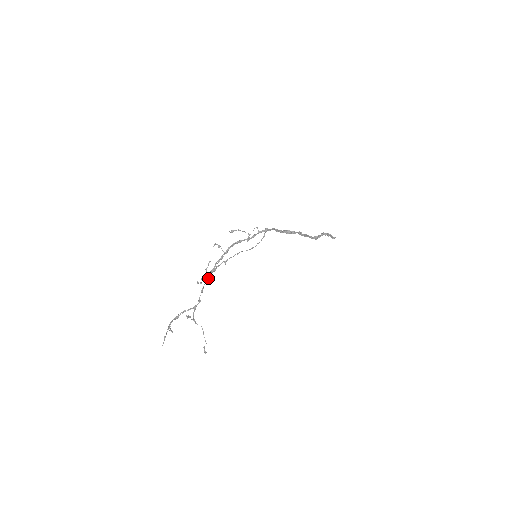
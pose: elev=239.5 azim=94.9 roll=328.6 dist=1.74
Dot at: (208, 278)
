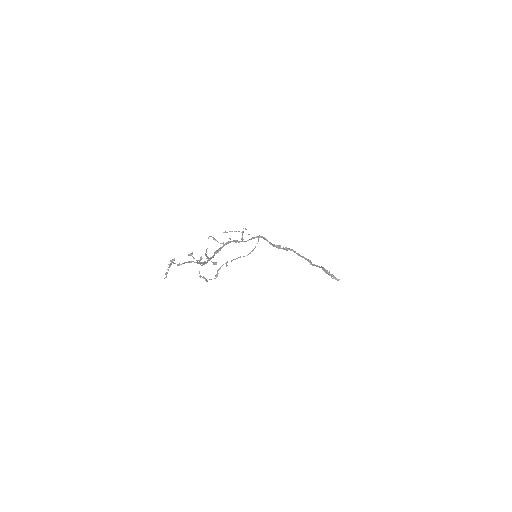
Dot at: (209, 260)
